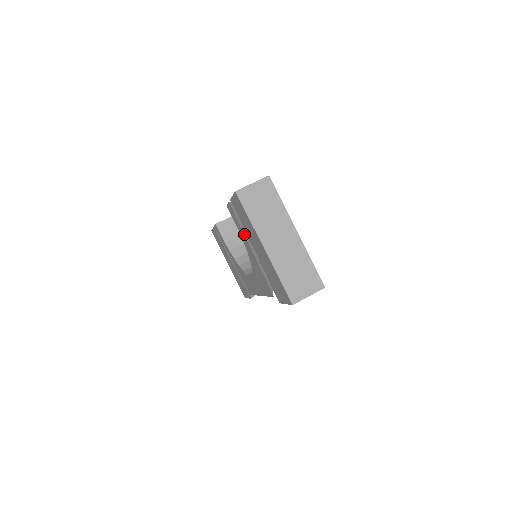
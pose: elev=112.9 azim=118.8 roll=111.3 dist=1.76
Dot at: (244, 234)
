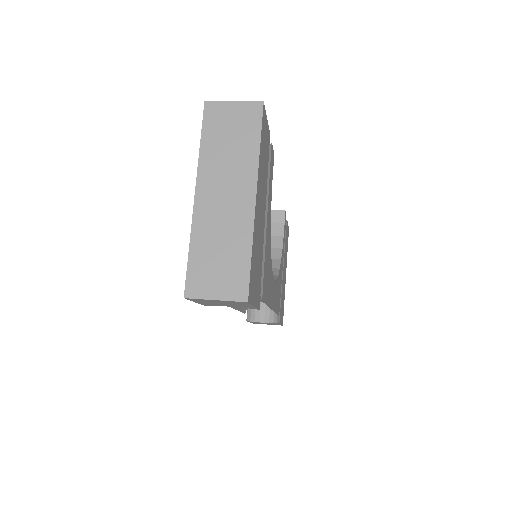
Dot at: occluded
